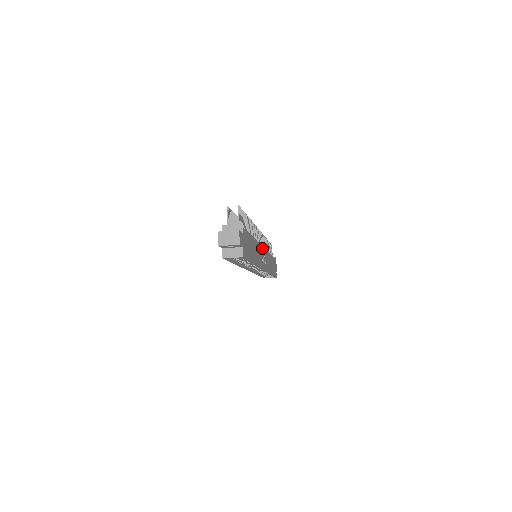
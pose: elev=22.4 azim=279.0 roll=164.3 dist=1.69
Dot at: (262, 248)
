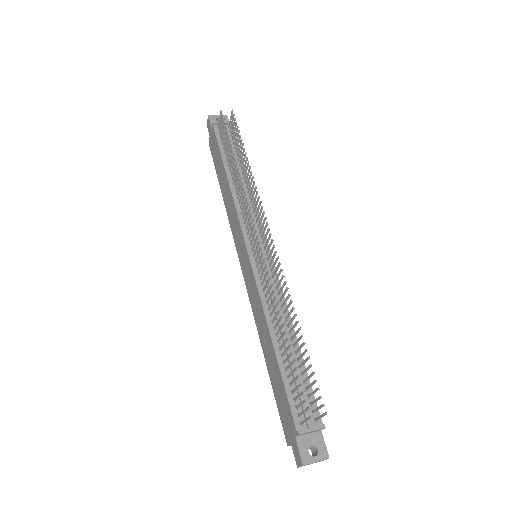
Dot at: occluded
